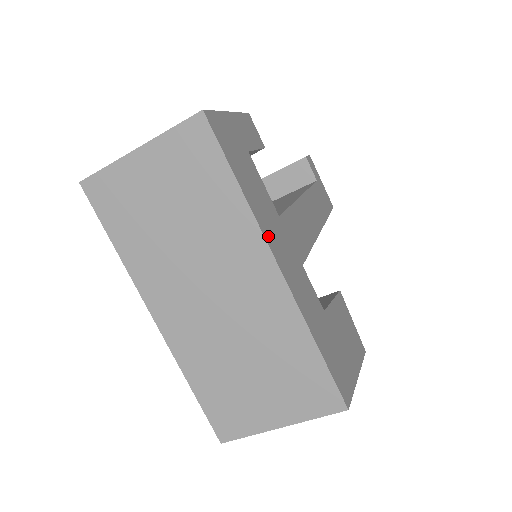
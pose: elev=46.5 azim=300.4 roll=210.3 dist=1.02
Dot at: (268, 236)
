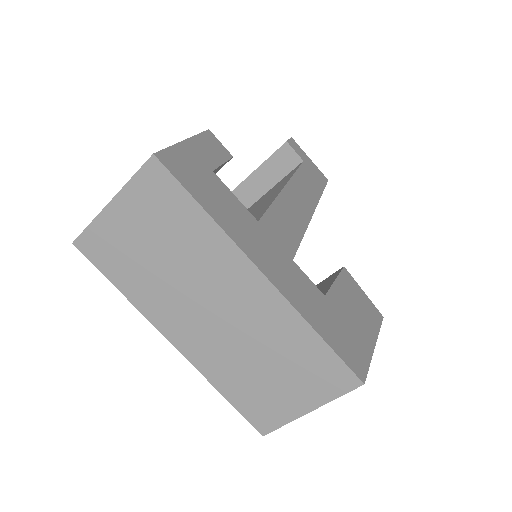
Dot at: (246, 248)
